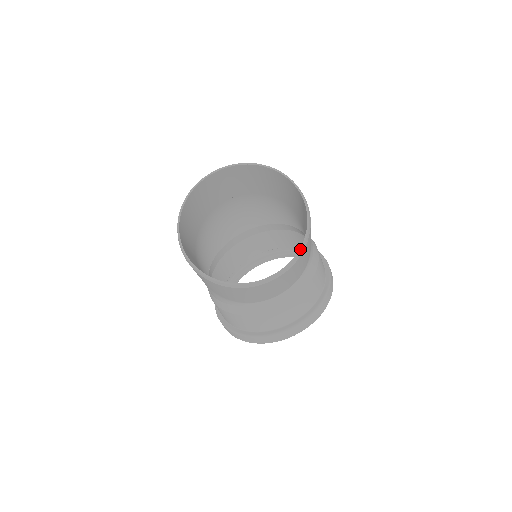
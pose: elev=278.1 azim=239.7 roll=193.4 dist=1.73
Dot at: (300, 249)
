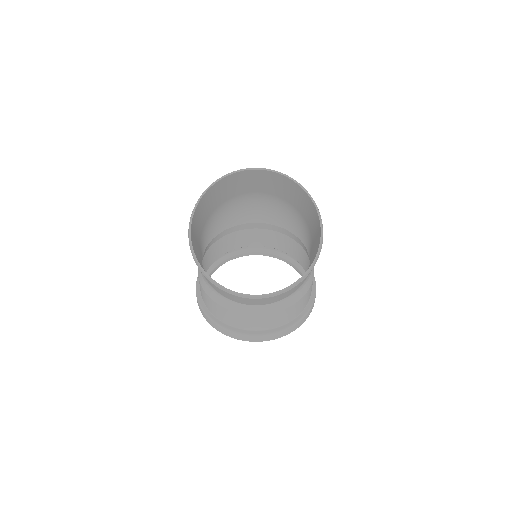
Dot at: (290, 286)
